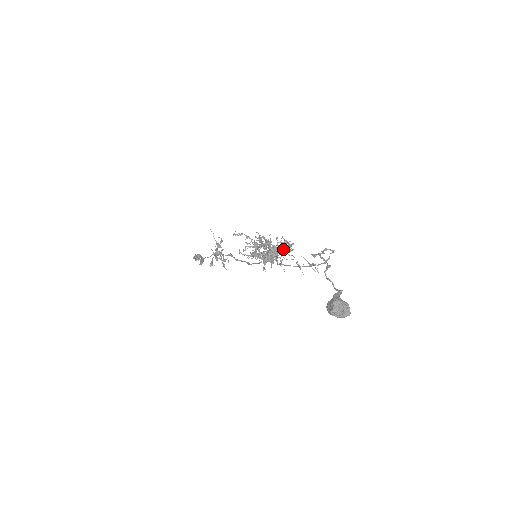
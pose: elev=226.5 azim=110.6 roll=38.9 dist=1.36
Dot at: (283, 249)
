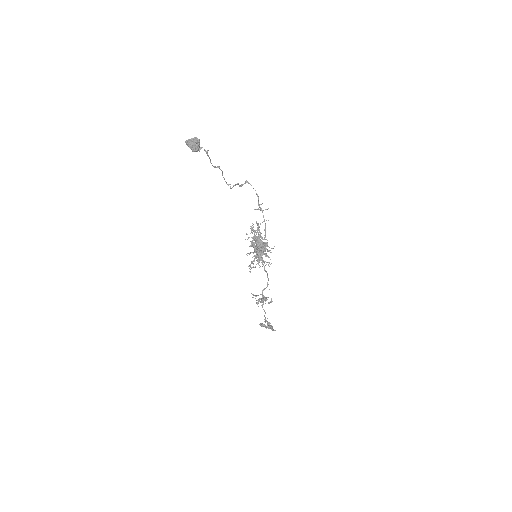
Dot at: (252, 228)
